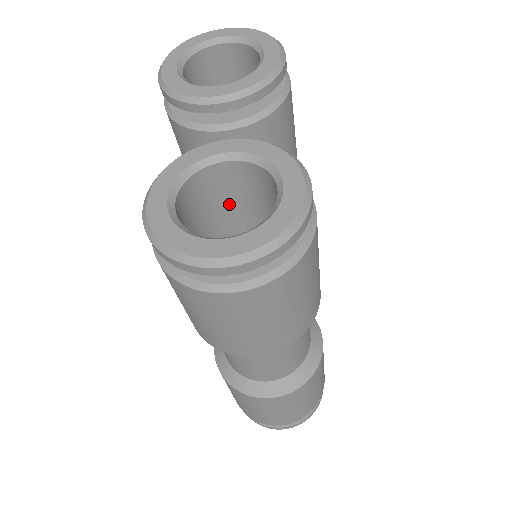
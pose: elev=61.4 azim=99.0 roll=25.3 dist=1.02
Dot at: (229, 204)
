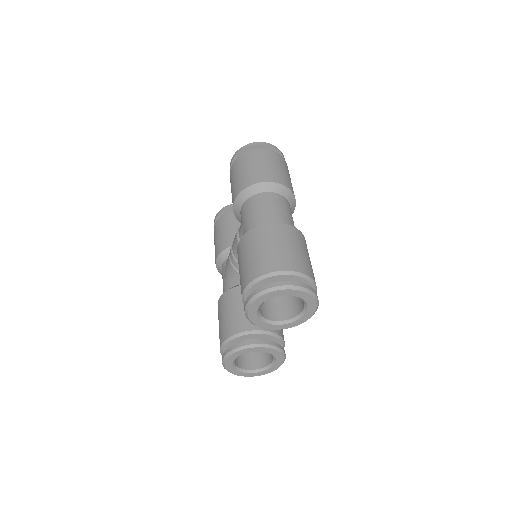
Dot at: occluded
